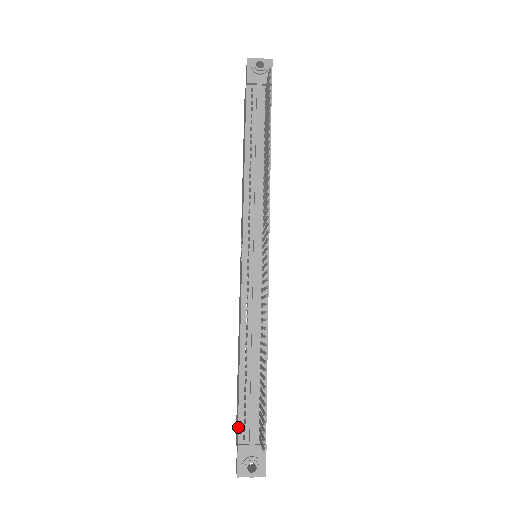
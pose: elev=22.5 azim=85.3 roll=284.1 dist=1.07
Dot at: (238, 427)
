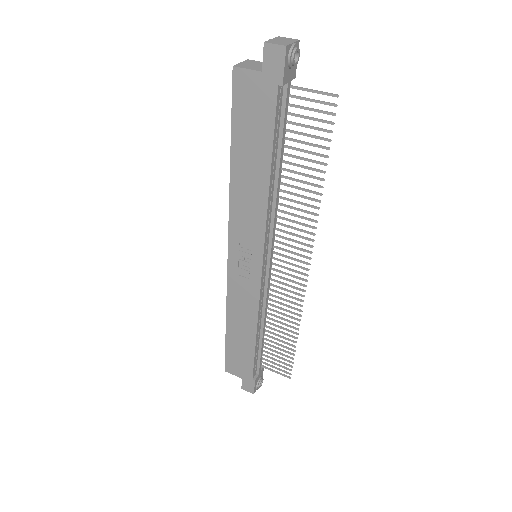
Dot at: (253, 372)
